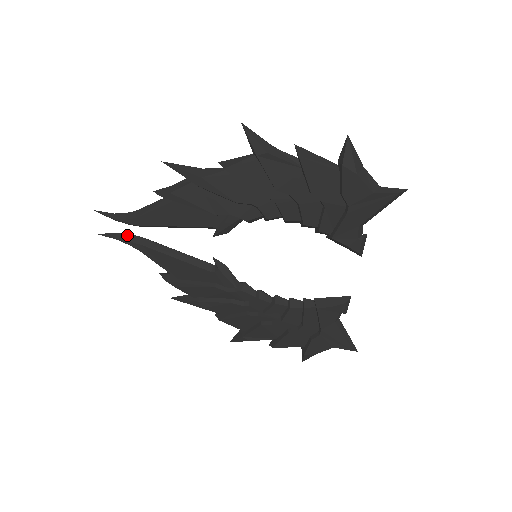
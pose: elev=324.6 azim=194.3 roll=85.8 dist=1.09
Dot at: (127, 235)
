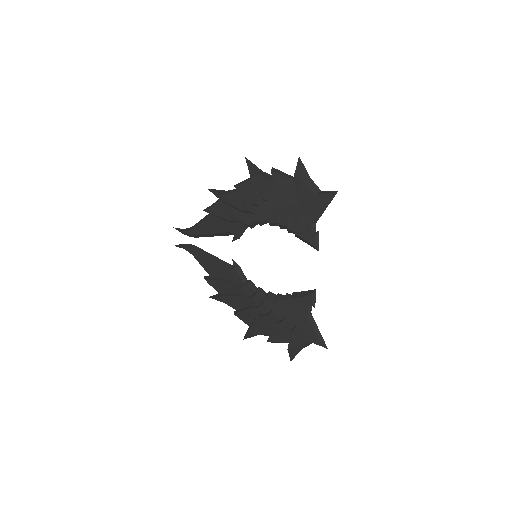
Dot at: (188, 245)
